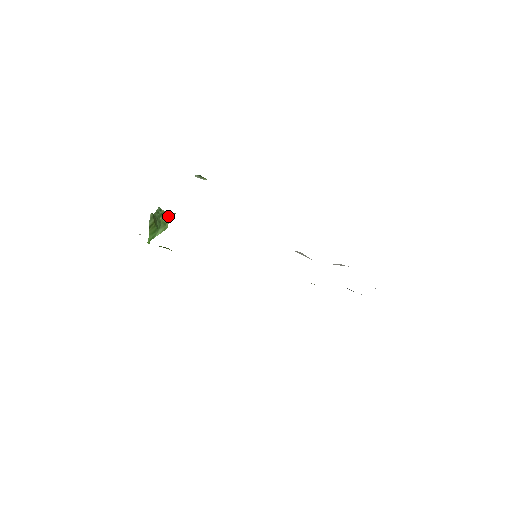
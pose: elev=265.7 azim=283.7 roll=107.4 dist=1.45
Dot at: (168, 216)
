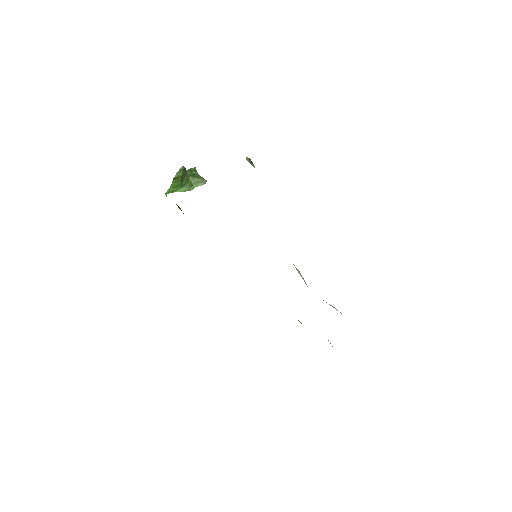
Dot at: (199, 180)
